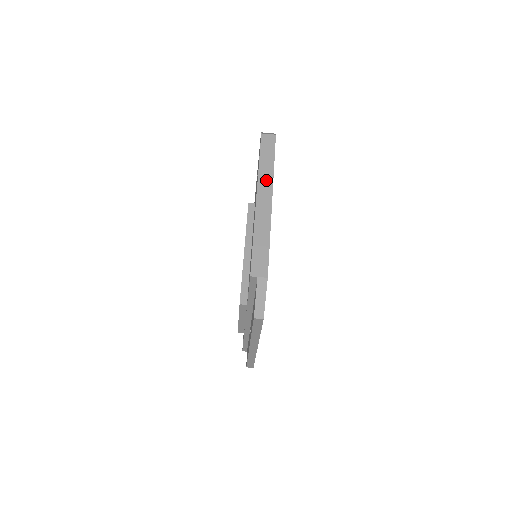
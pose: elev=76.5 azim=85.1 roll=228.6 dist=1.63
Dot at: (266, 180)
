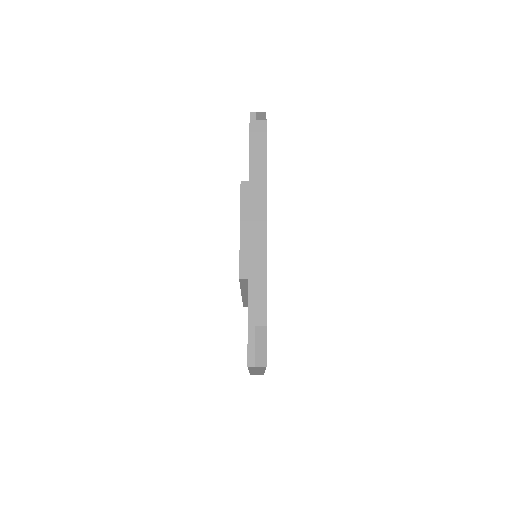
Dot at: occluded
